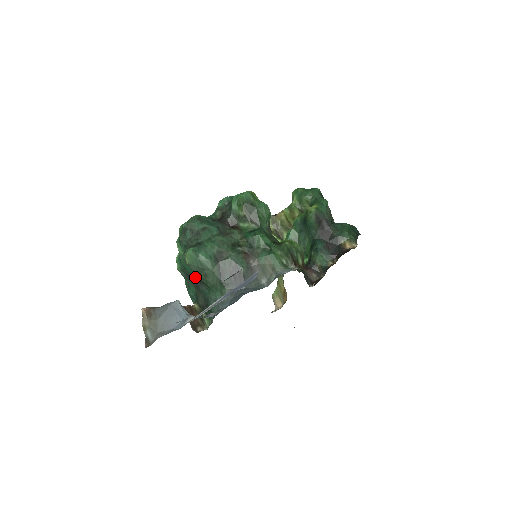
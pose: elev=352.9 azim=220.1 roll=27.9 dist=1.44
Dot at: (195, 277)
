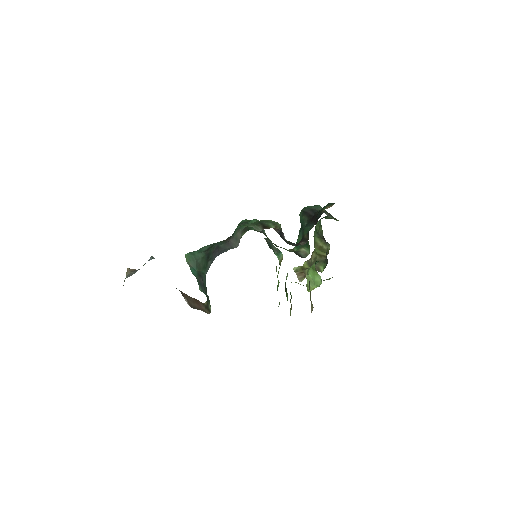
Dot at: (199, 276)
